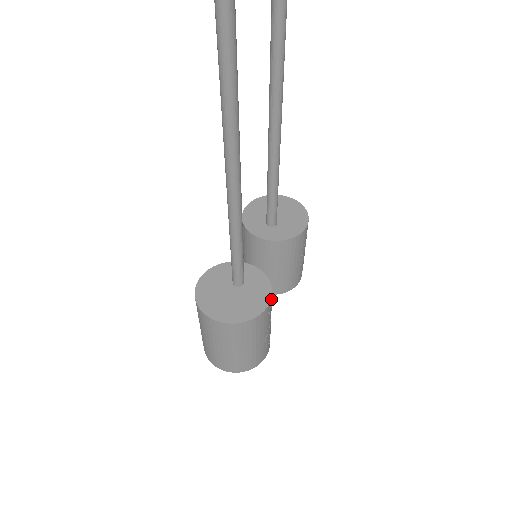
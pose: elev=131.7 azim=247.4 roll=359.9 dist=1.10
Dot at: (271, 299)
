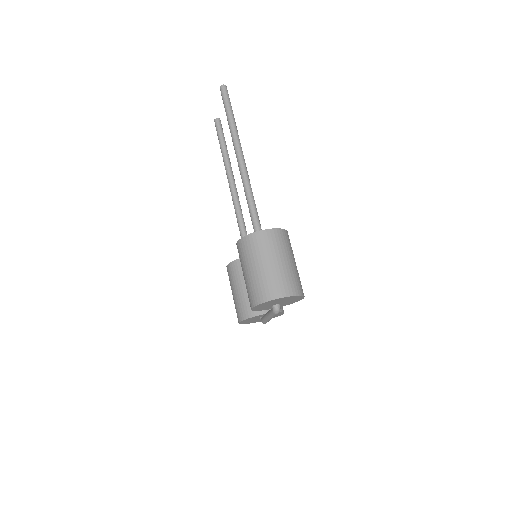
Dot at: occluded
